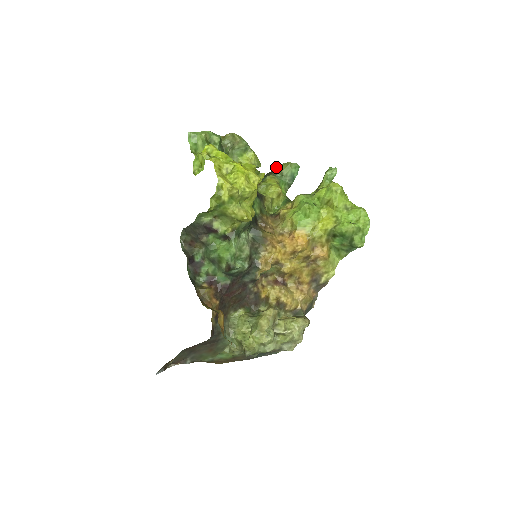
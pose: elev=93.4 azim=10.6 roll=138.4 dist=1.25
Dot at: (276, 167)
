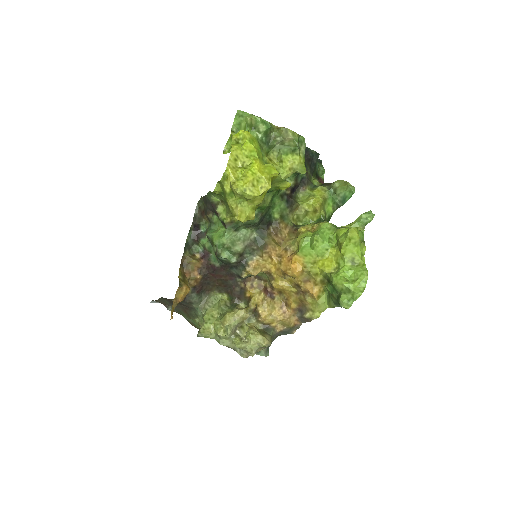
Dot at: (335, 181)
